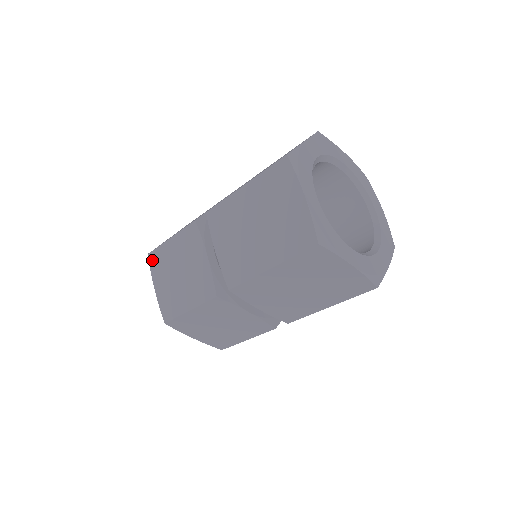
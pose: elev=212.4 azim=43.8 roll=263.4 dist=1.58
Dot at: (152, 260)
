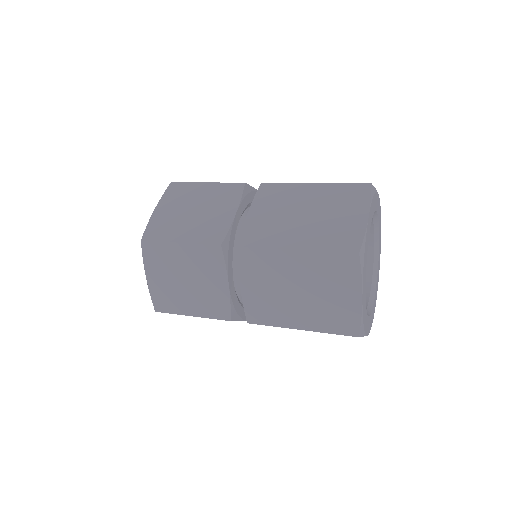
Dot at: occluded
